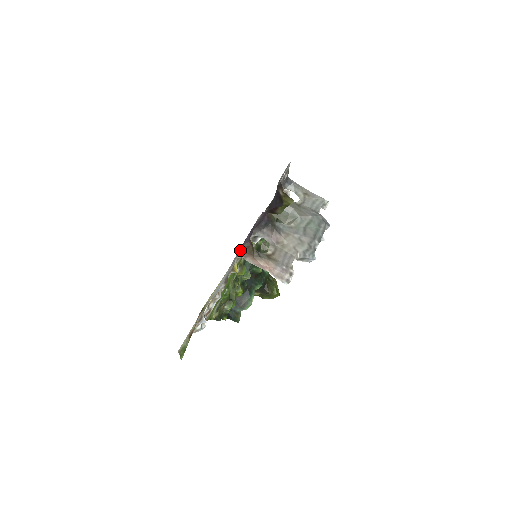
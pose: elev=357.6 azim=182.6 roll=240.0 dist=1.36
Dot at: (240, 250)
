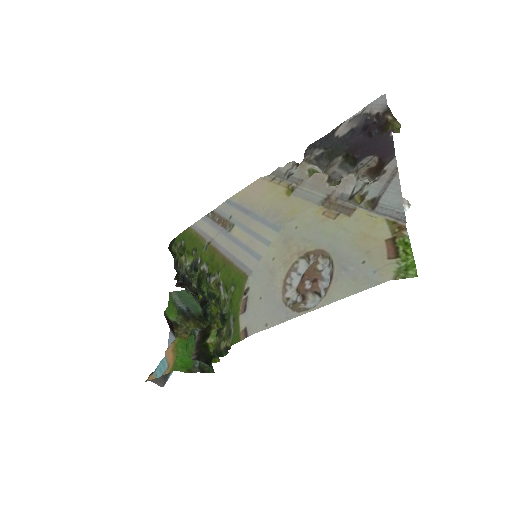
Dot at: (384, 166)
